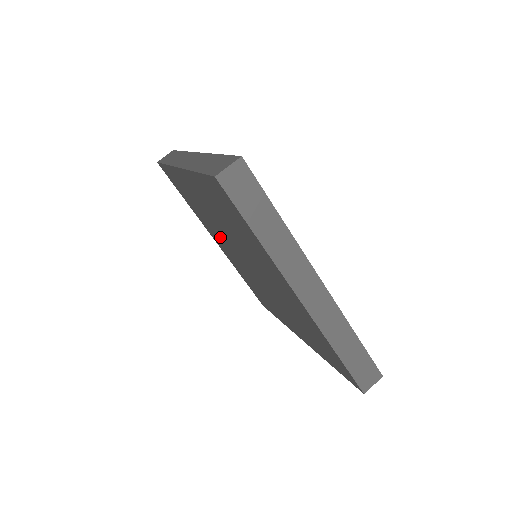
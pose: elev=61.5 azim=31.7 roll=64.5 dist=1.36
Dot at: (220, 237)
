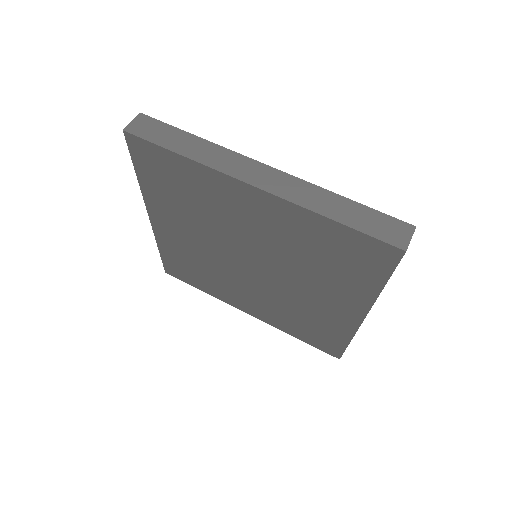
Dot at: (201, 231)
